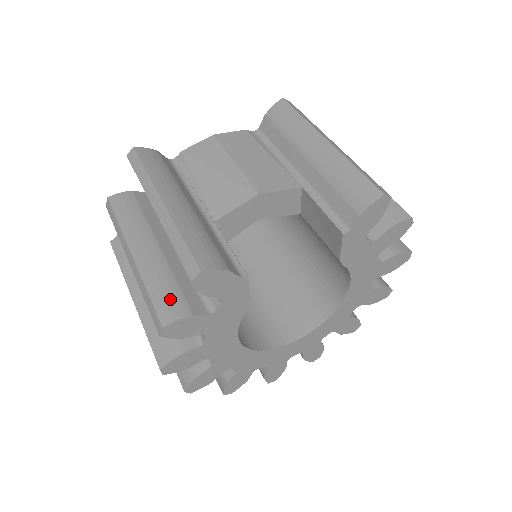
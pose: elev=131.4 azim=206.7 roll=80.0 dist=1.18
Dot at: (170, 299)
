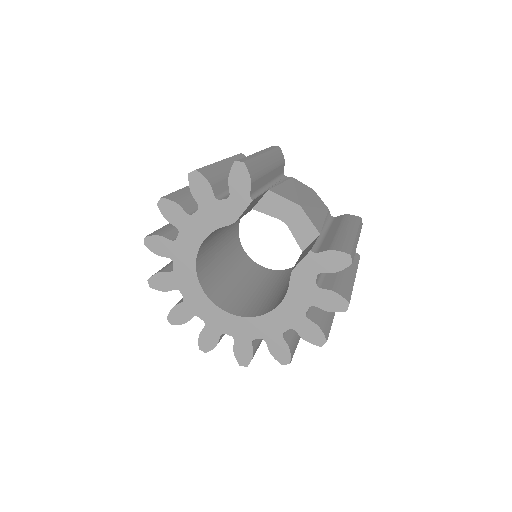
Dot at: (212, 174)
